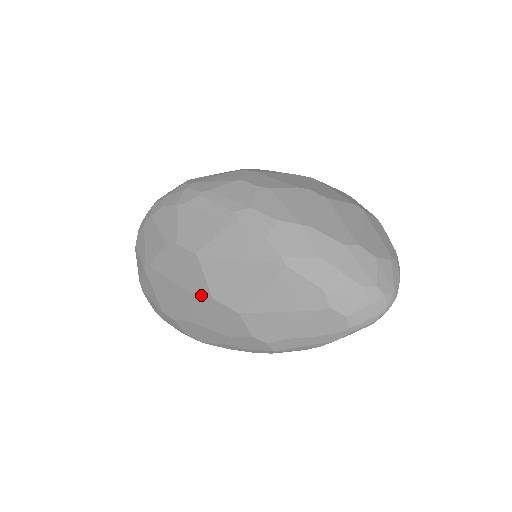
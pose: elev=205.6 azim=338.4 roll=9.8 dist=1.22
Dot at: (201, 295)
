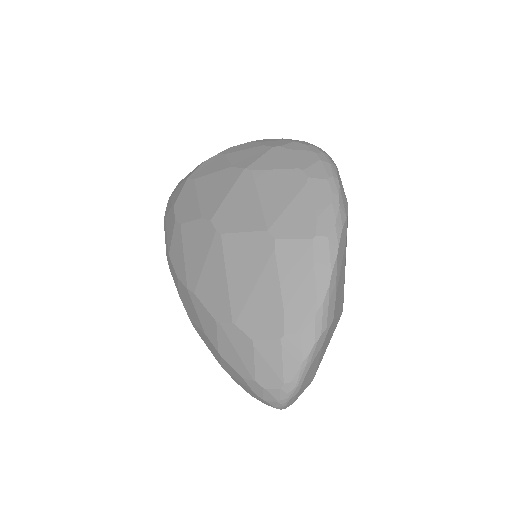
Dot at: occluded
